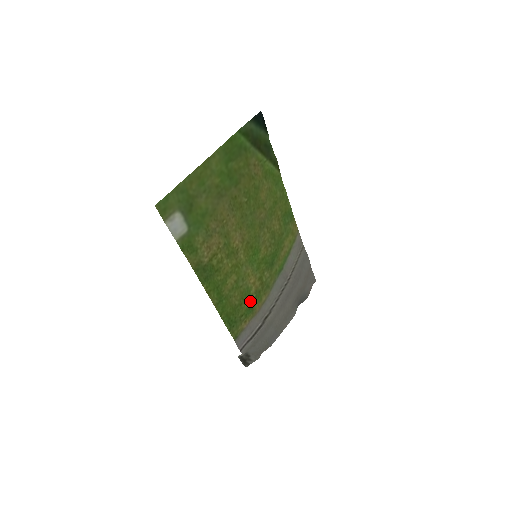
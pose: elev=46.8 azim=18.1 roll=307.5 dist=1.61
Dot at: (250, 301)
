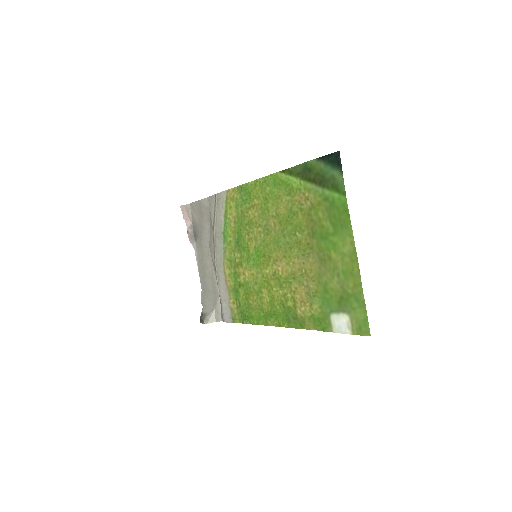
Dot at: (239, 287)
